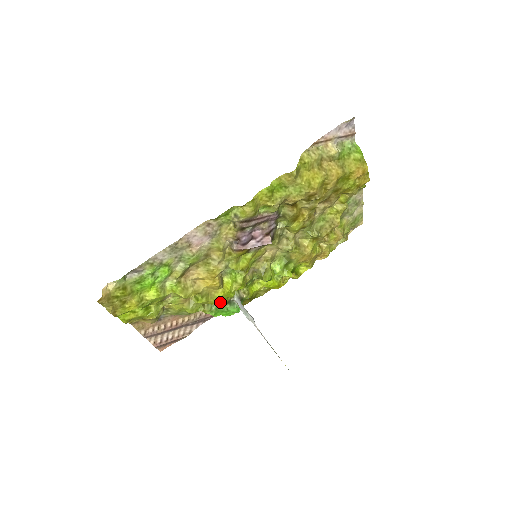
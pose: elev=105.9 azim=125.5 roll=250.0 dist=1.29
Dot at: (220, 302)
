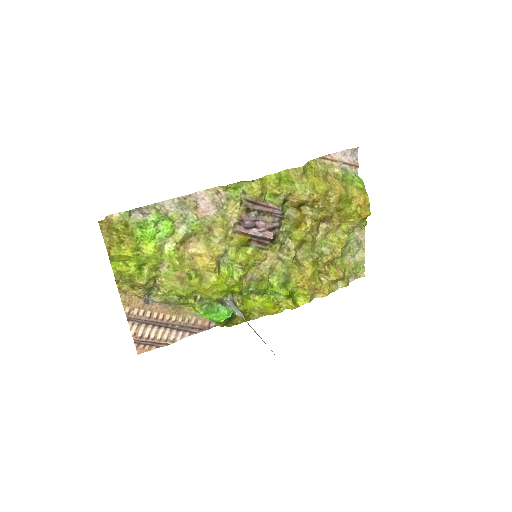
Dot at: (212, 300)
